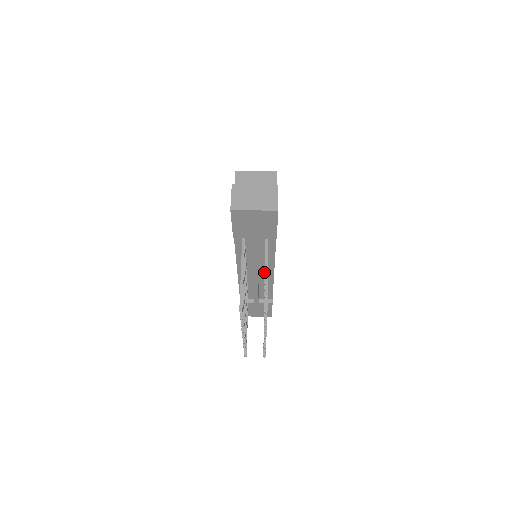
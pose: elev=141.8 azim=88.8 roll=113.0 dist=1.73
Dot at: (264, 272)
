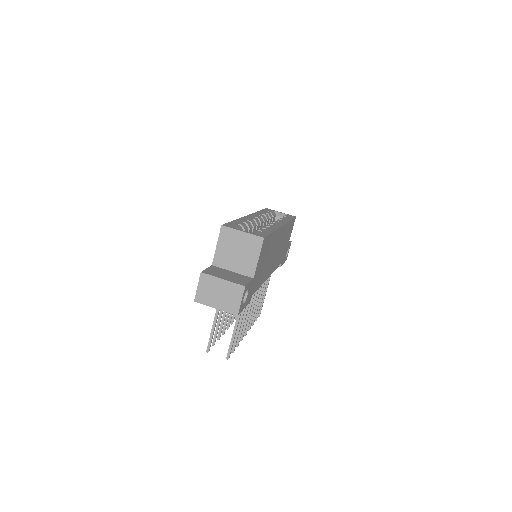
Dot at: occluded
